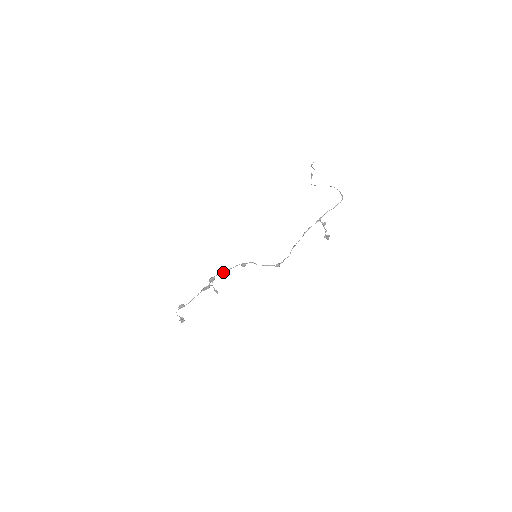
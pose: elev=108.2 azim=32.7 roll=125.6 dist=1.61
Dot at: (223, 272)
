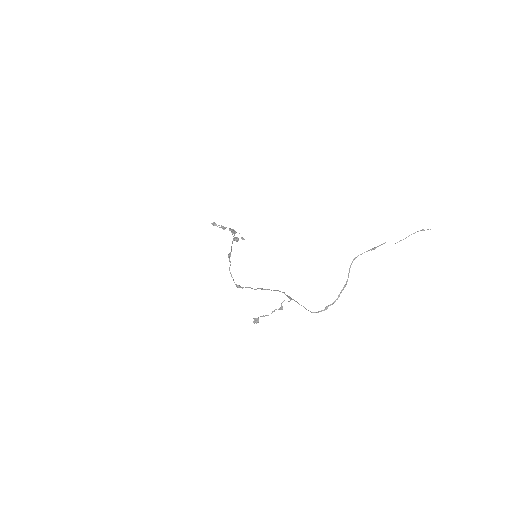
Dot at: (233, 239)
